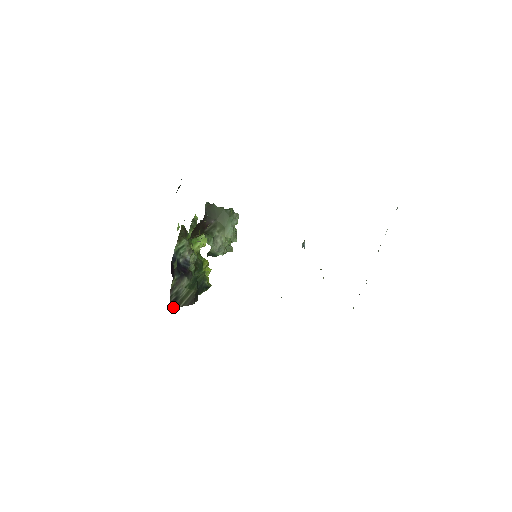
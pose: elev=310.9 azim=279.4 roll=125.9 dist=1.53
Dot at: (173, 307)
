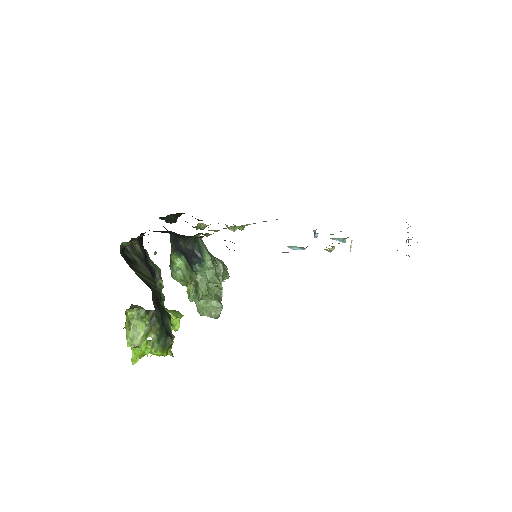
Dot at: occluded
